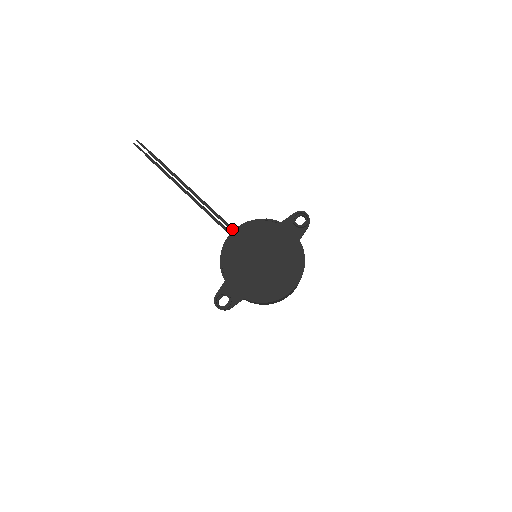
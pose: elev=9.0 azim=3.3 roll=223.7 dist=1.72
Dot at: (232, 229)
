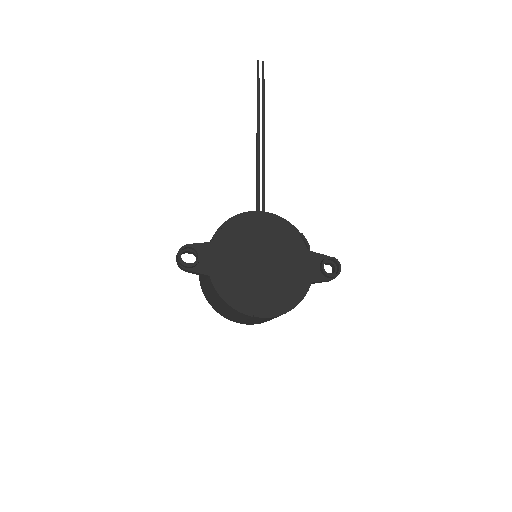
Dot at: (264, 209)
